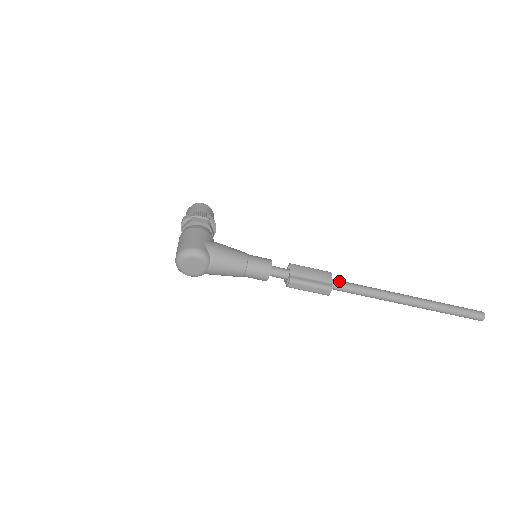
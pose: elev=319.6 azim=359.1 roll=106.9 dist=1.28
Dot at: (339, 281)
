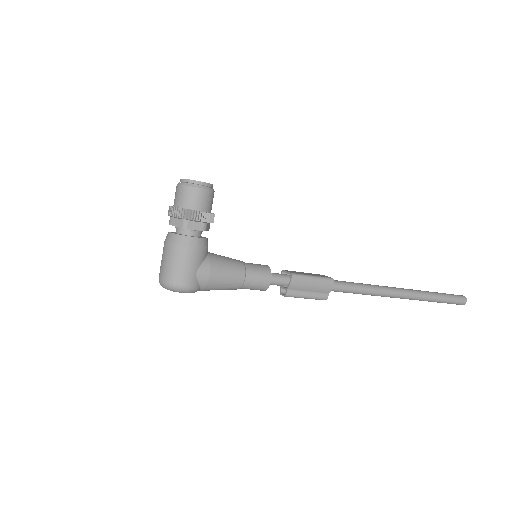
Dot at: (339, 287)
